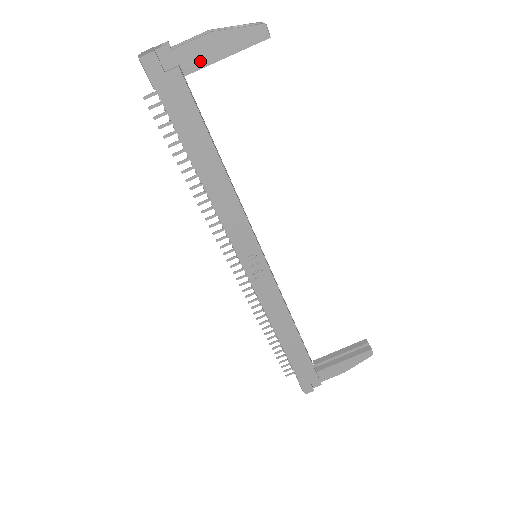
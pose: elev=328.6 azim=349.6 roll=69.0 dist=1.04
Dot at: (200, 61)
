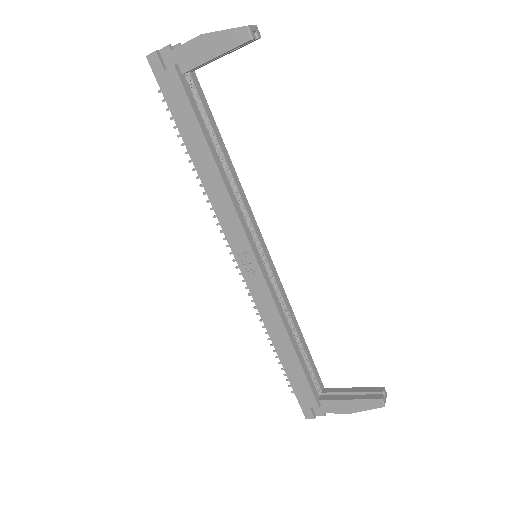
Dot at: (193, 61)
